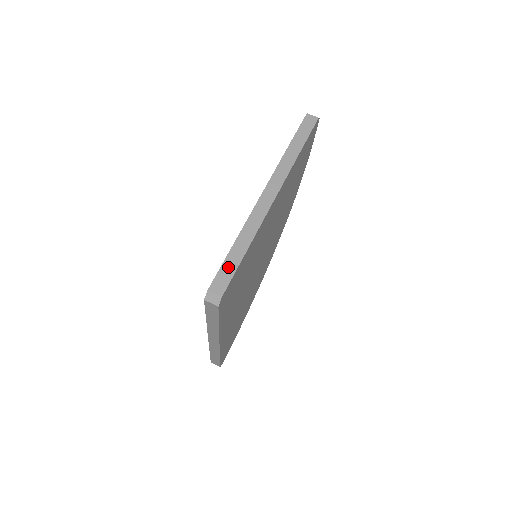
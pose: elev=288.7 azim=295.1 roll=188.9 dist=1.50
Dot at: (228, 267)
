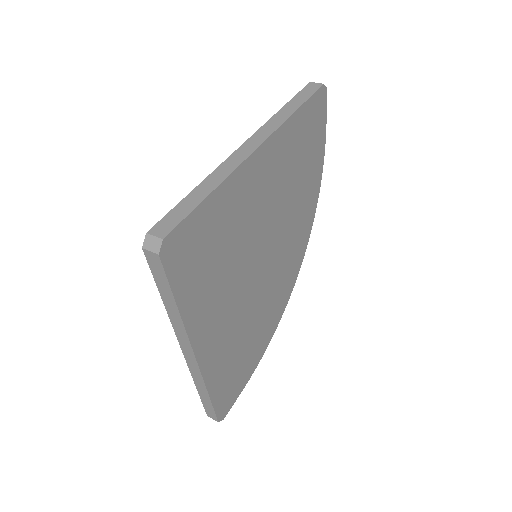
Dot at: (180, 210)
